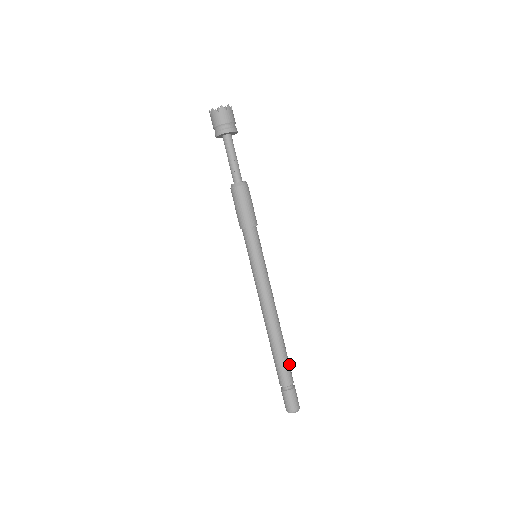
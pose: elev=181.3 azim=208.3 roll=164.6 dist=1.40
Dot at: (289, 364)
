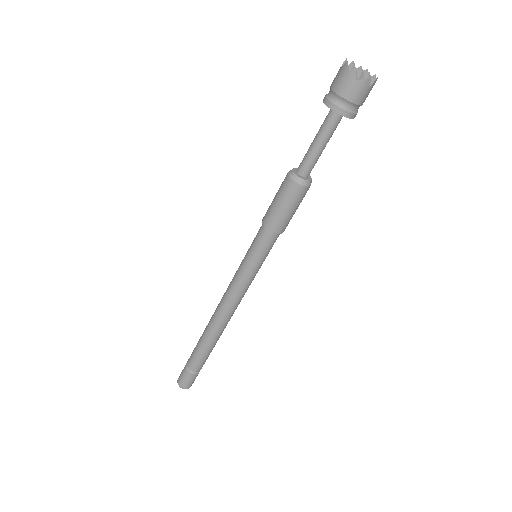
Dot at: occluded
